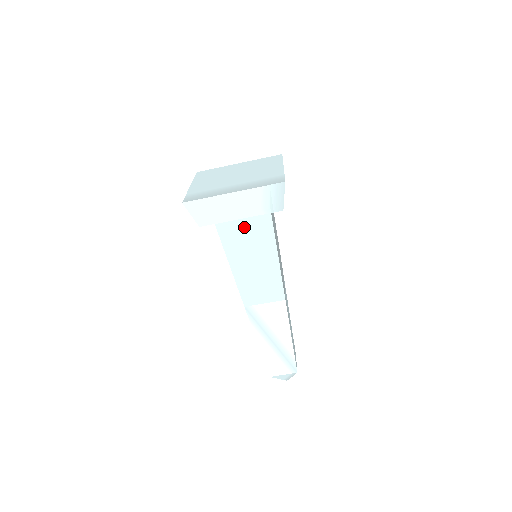
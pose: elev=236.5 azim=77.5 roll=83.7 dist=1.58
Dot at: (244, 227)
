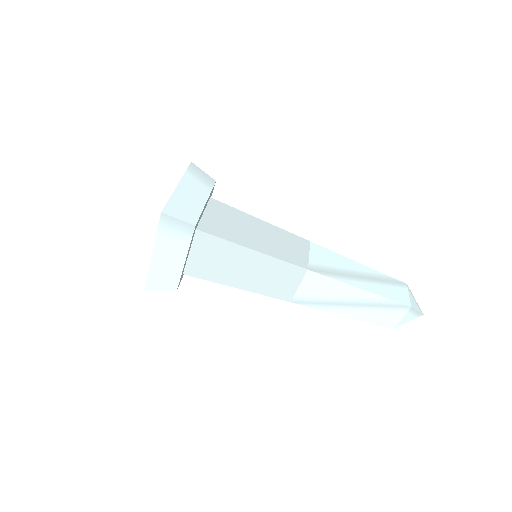
Dot at: (204, 258)
